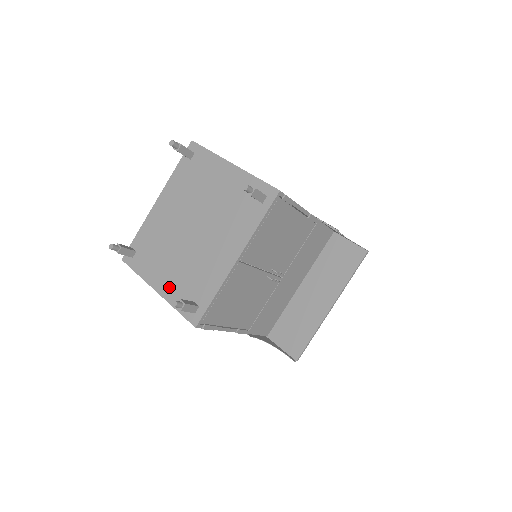
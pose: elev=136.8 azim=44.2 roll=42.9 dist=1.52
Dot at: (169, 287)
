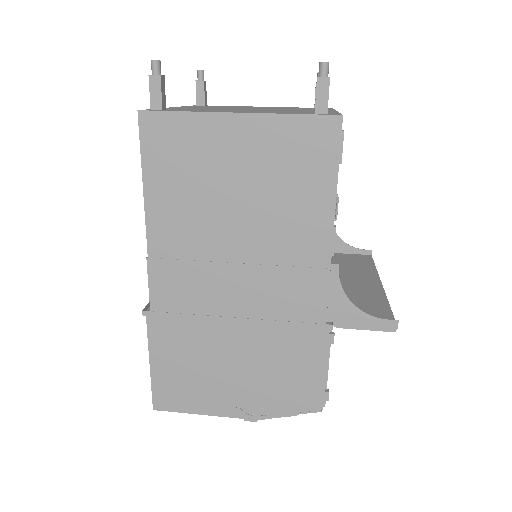
Dot at: (260, 112)
